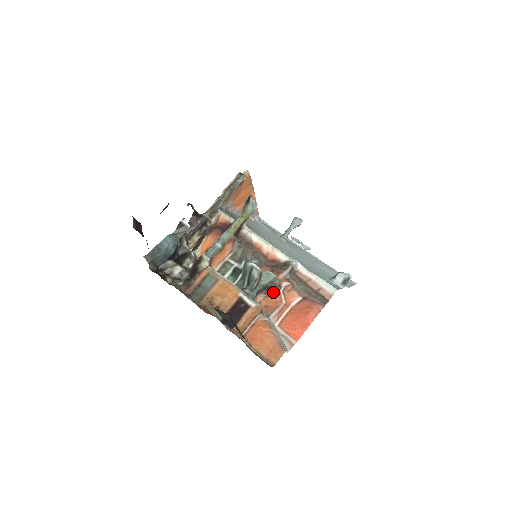
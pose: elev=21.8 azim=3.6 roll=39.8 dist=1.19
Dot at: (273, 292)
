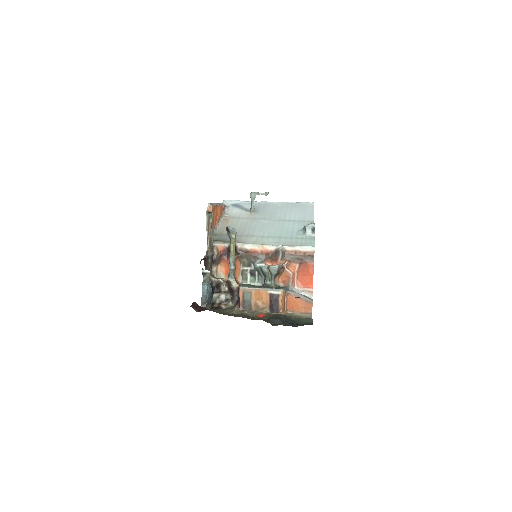
Dot at: (282, 272)
